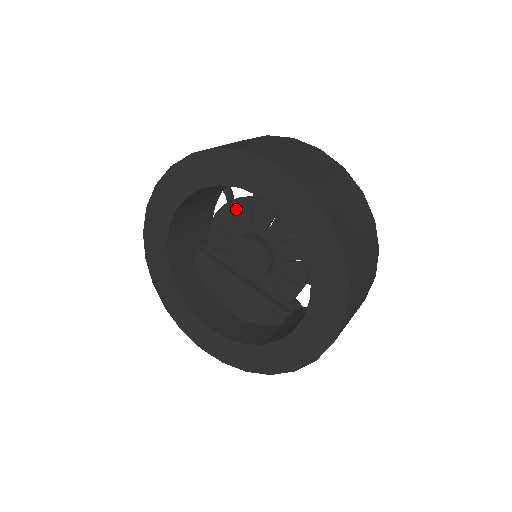
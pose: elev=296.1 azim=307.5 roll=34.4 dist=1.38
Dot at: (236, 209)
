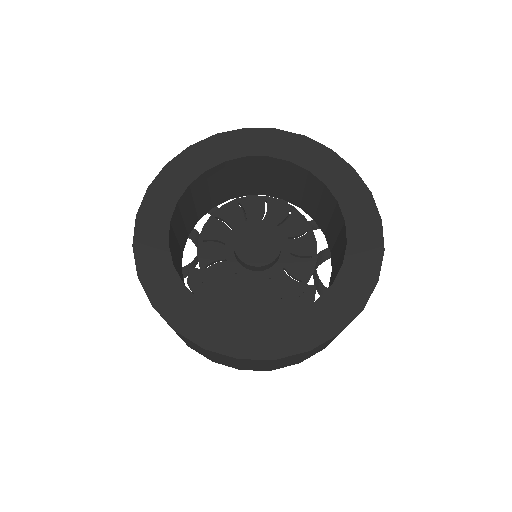
Dot at: (225, 214)
